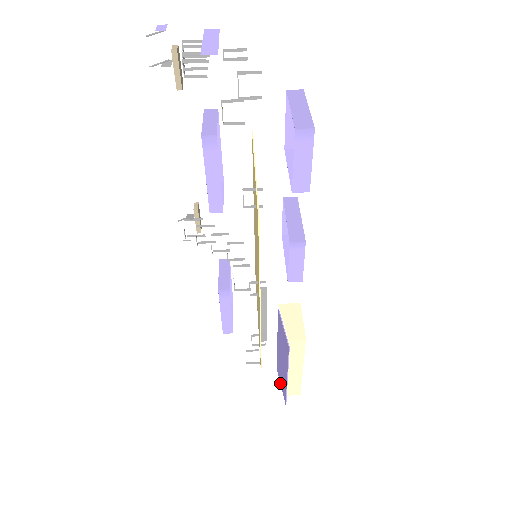
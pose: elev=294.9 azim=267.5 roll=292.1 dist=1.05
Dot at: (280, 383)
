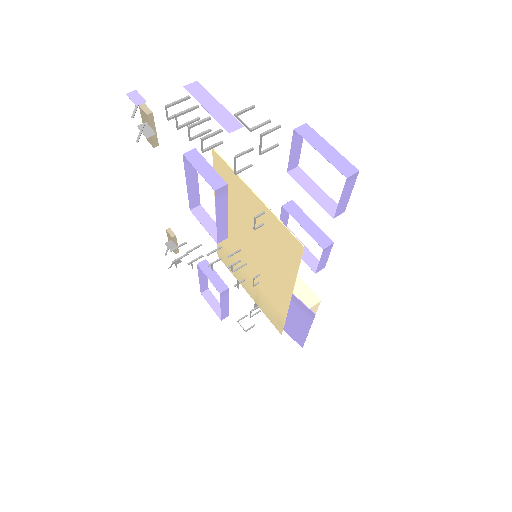
Dot at: (288, 334)
